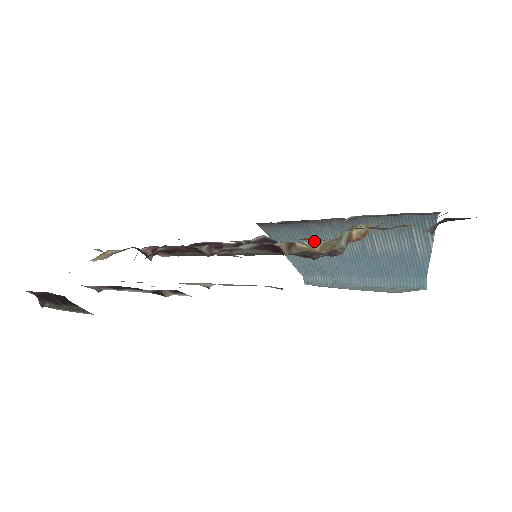
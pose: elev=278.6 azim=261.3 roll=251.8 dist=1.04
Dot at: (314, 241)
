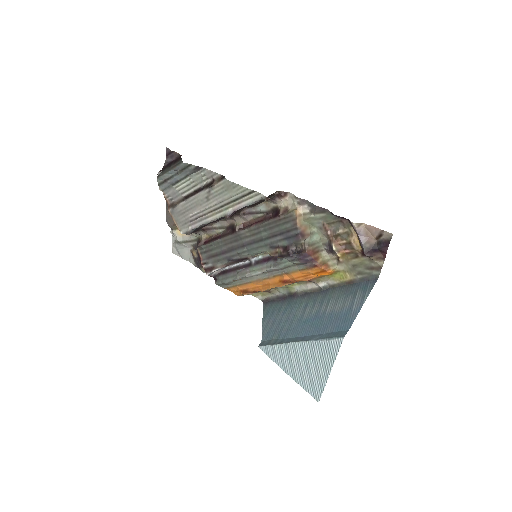
Dot at: (290, 310)
